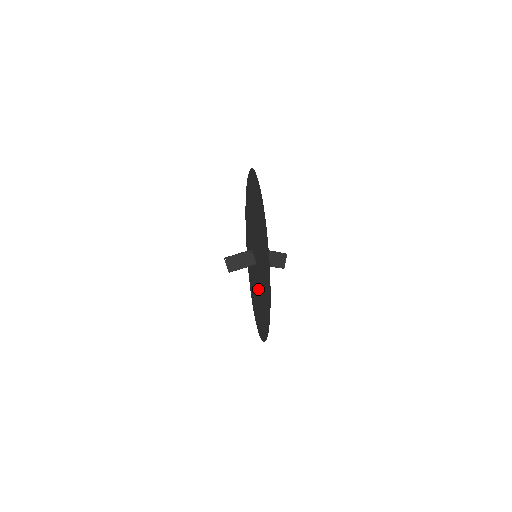
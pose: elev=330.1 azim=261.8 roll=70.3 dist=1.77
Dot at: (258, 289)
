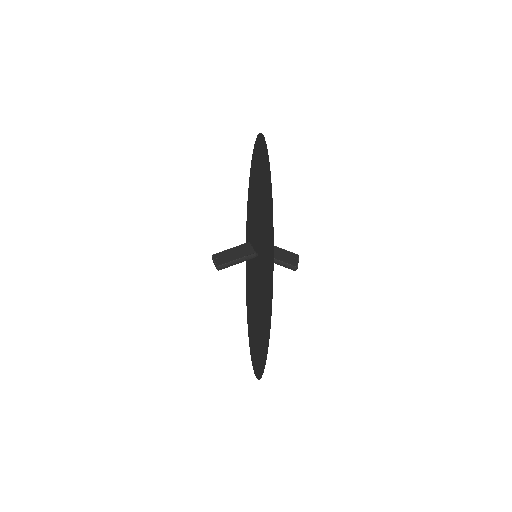
Dot at: (260, 283)
